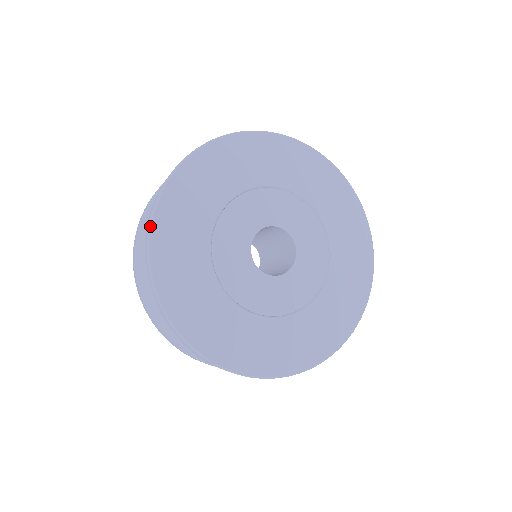
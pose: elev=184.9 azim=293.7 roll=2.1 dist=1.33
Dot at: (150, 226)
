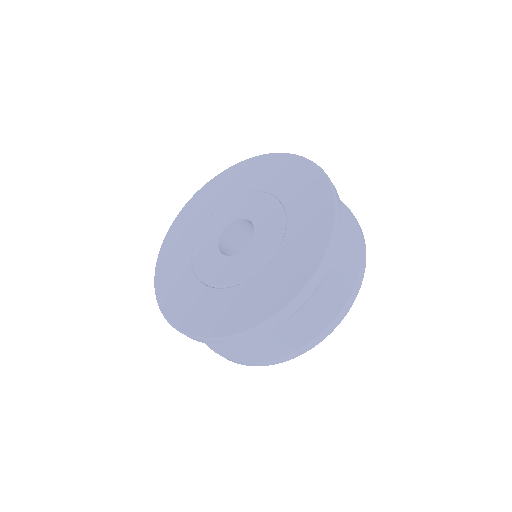
Dot at: (155, 273)
